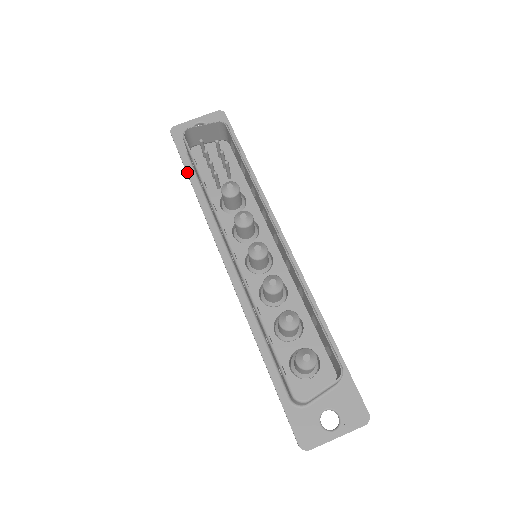
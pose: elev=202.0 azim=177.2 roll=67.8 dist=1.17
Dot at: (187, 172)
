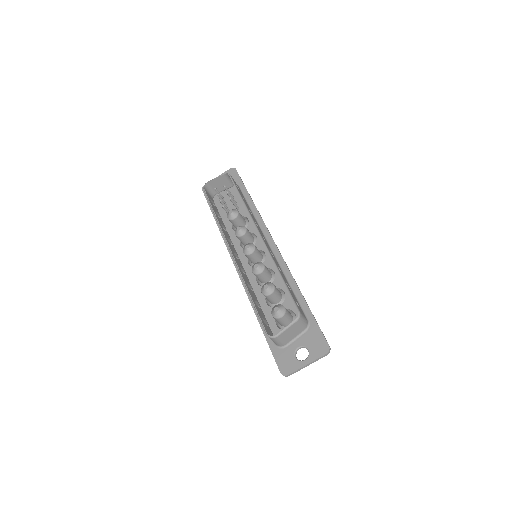
Dot at: (212, 212)
